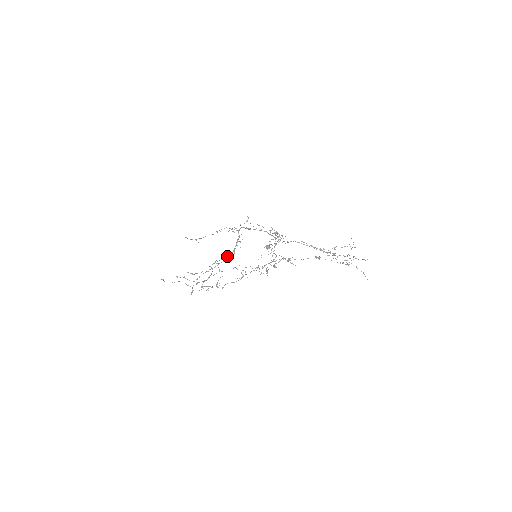
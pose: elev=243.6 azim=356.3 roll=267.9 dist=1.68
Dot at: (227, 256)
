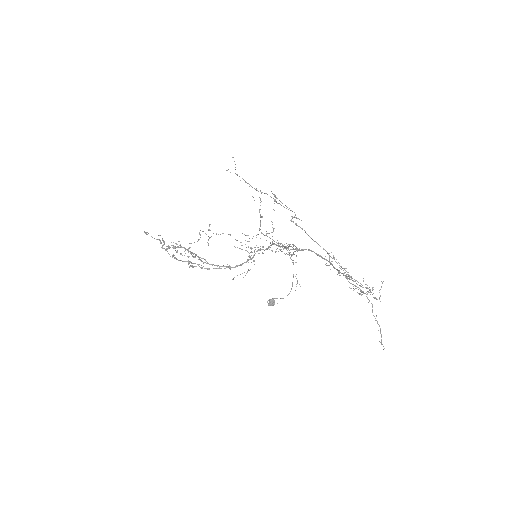
Dot at: occluded
